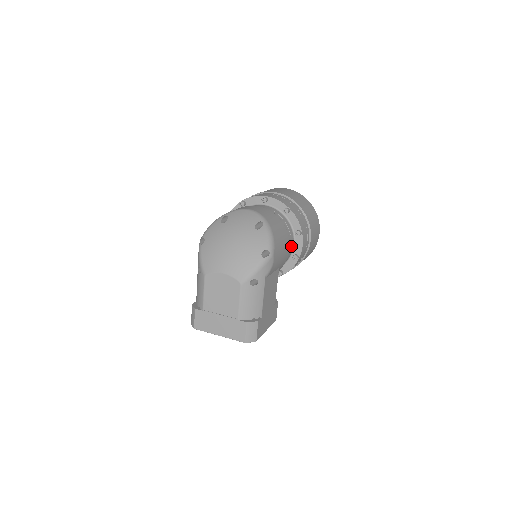
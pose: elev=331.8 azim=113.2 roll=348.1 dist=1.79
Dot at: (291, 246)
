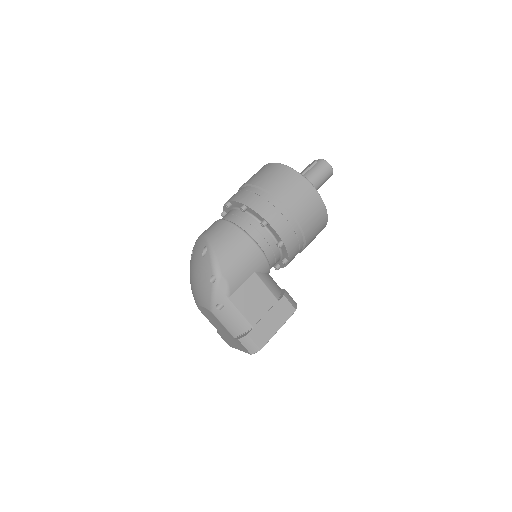
Dot at: (266, 238)
